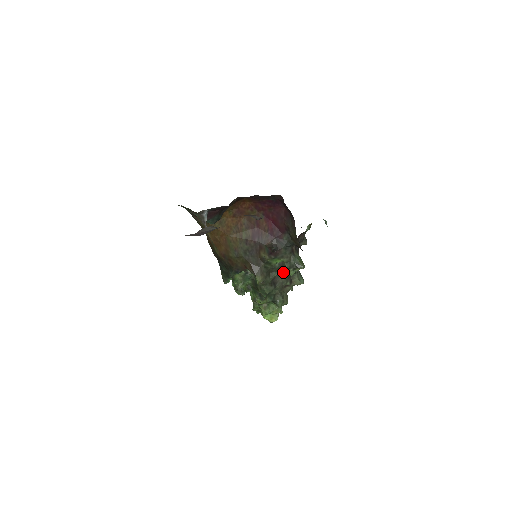
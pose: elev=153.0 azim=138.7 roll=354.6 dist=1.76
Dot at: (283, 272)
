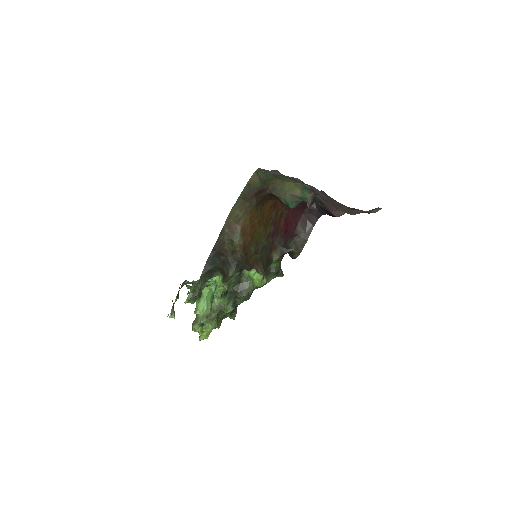
Dot at: (268, 278)
